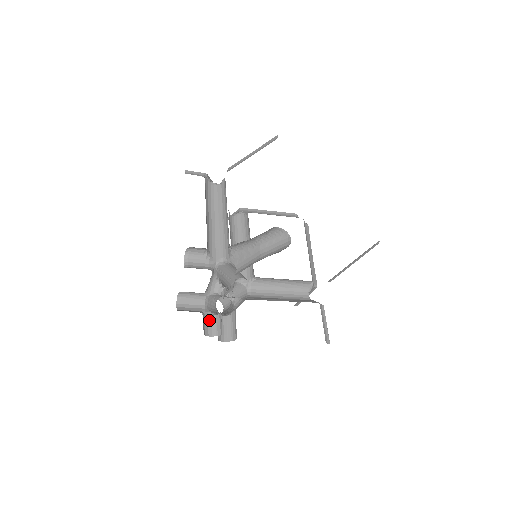
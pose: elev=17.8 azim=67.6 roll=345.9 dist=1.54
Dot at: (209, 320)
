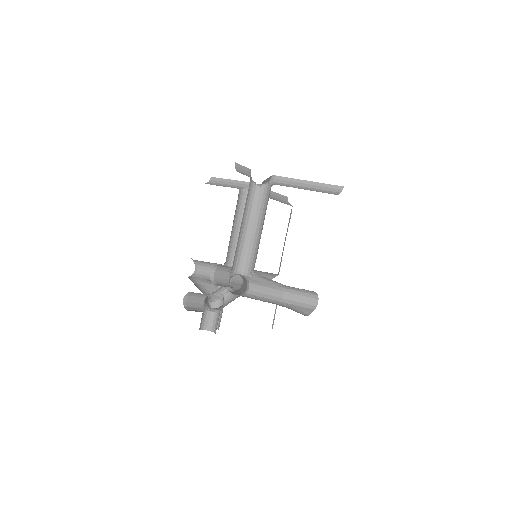
Dot at: (204, 315)
